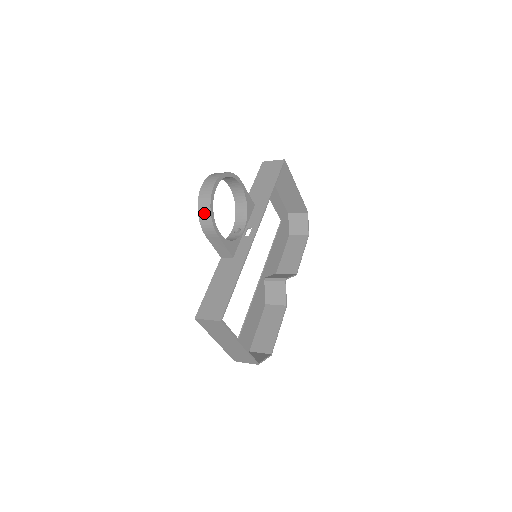
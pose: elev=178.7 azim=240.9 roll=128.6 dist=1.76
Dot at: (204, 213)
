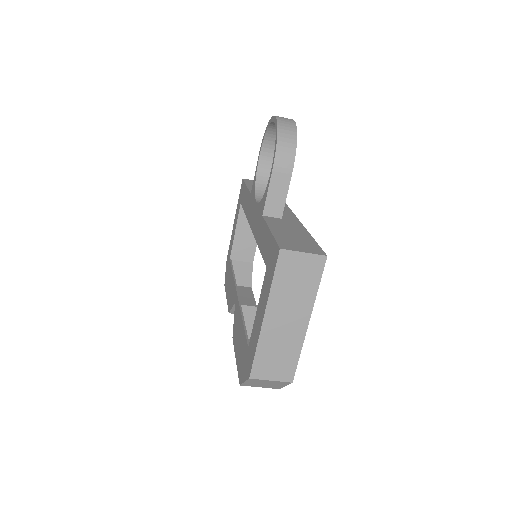
Dot at: (287, 137)
